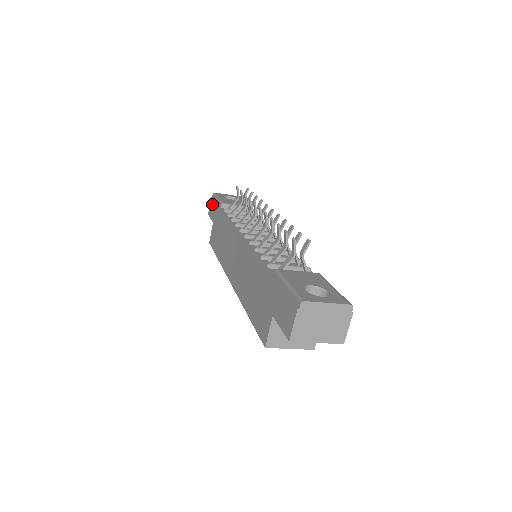
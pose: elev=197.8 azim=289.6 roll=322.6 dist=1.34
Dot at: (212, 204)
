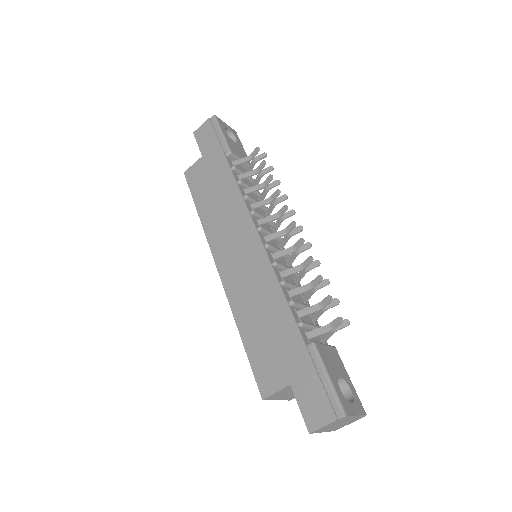
Dot at: (209, 131)
